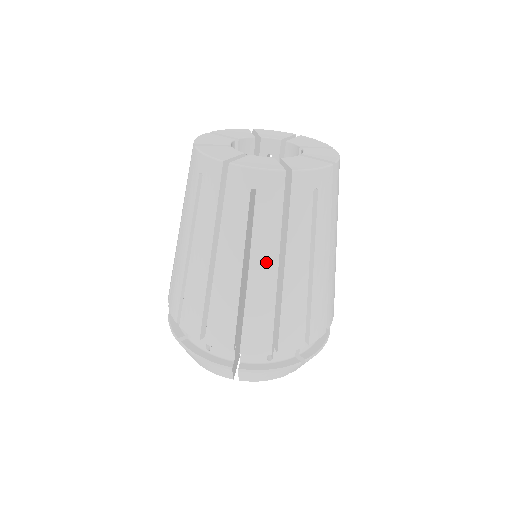
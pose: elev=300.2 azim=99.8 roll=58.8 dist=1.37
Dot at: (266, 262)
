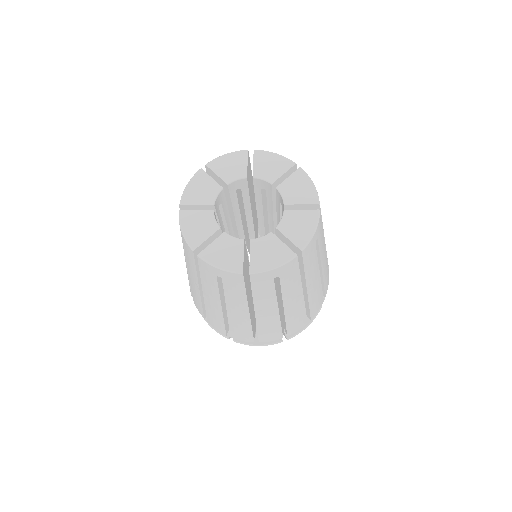
Dot at: (295, 298)
